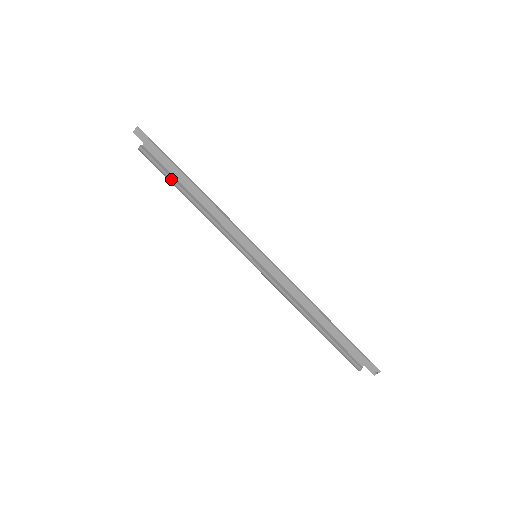
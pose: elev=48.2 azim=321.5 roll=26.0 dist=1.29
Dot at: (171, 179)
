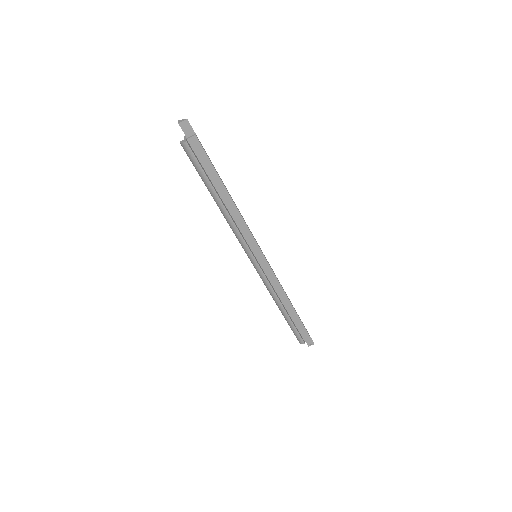
Dot at: (208, 180)
